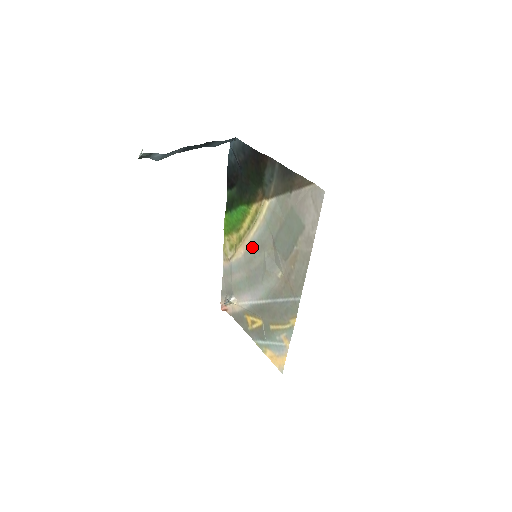
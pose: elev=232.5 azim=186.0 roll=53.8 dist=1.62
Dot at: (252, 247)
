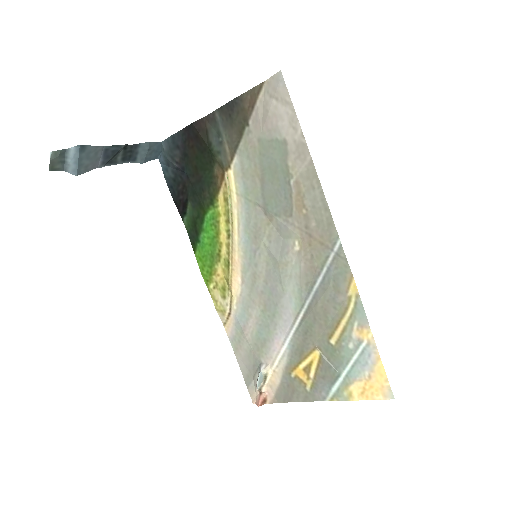
Dot at: (246, 255)
